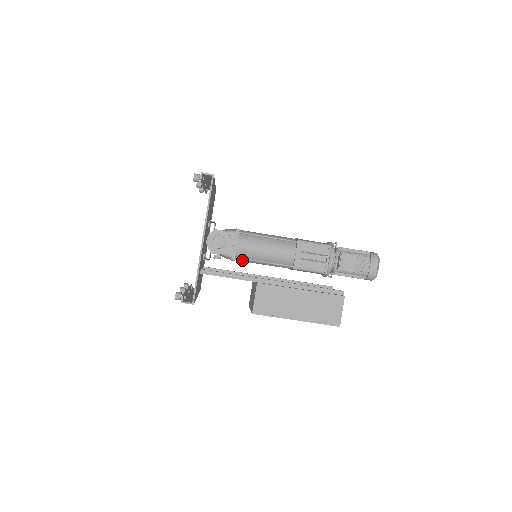
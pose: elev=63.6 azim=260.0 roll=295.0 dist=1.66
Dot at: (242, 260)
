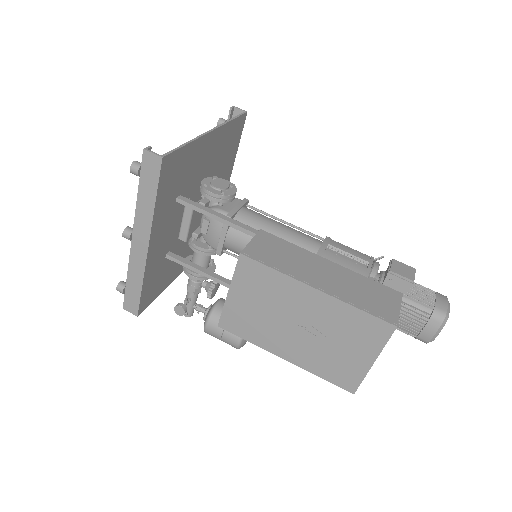
Dot at: (238, 234)
